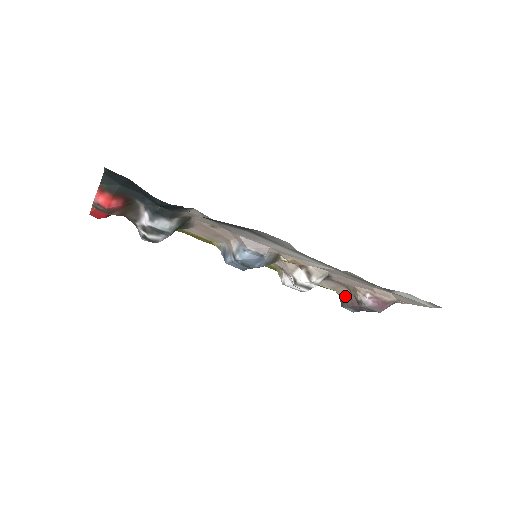
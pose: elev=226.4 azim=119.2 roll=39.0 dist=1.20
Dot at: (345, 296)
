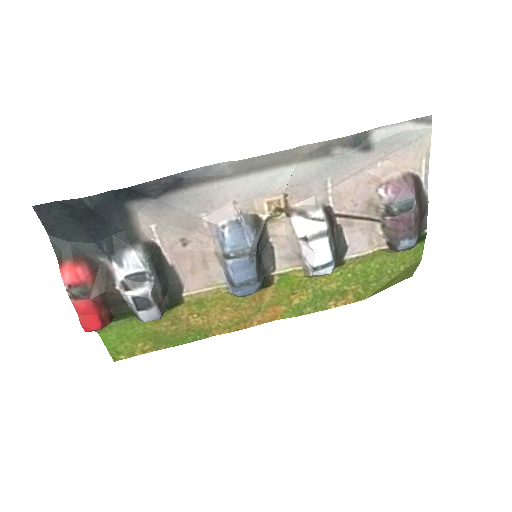
Dot at: (385, 236)
